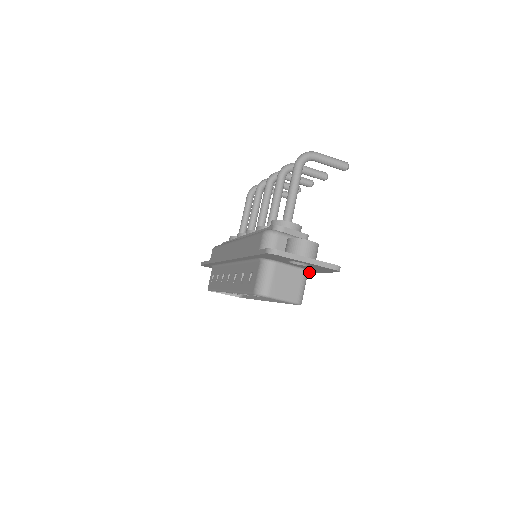
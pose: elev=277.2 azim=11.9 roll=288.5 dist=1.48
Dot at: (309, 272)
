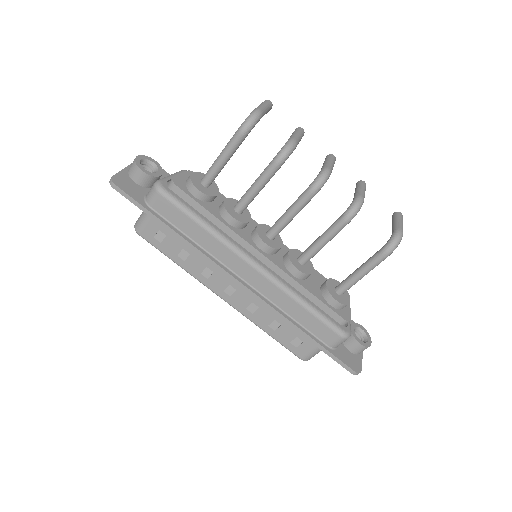
Dot at: occluded
